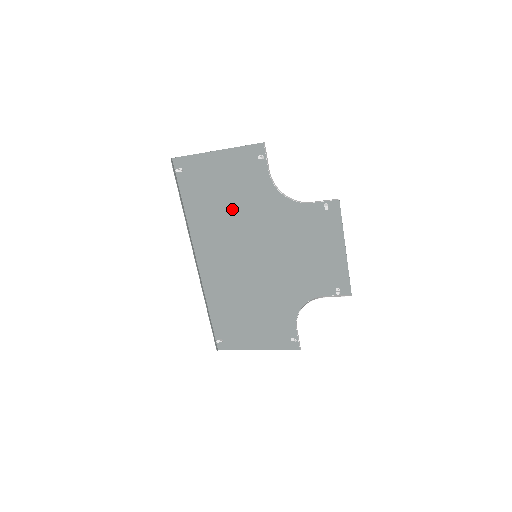
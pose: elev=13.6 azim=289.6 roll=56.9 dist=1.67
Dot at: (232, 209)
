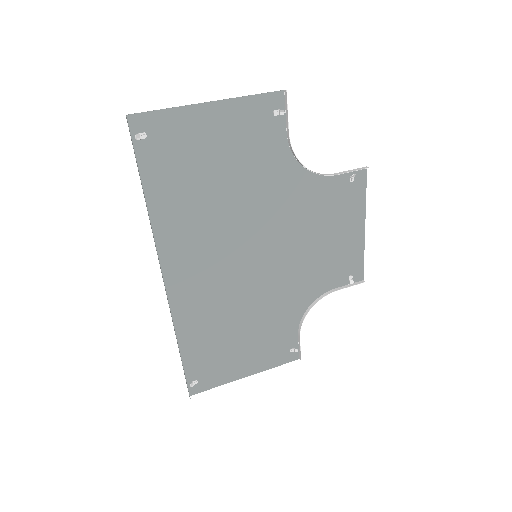
Dot at: (227, 194)
